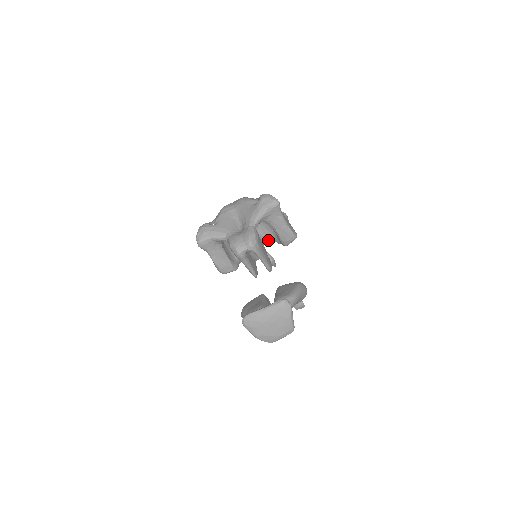
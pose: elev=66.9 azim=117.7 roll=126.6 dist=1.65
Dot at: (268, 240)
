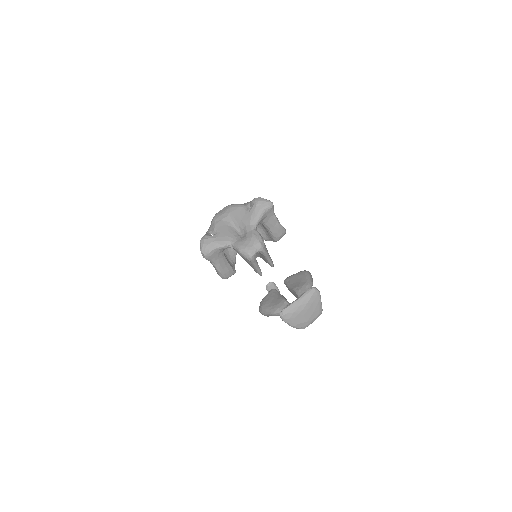
Dot at: occluded
